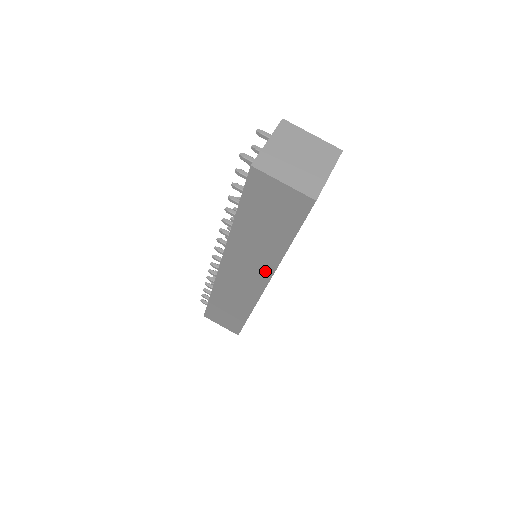
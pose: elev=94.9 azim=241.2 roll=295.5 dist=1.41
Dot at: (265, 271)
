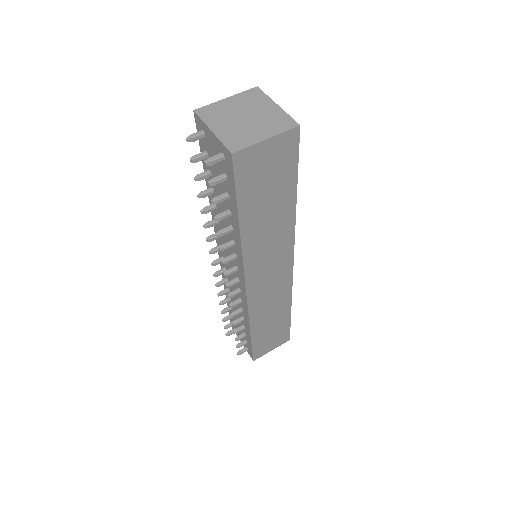
Dot at: (286, 248)
